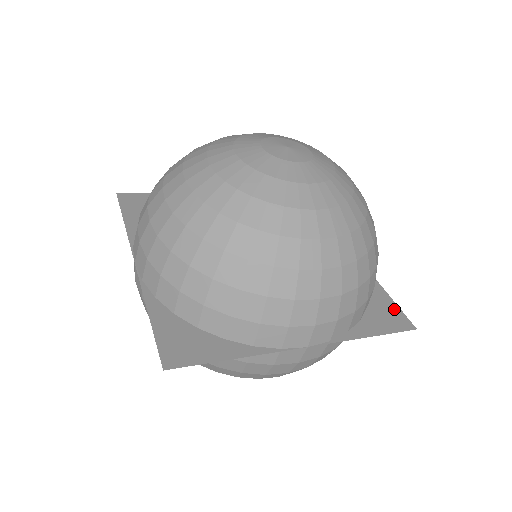
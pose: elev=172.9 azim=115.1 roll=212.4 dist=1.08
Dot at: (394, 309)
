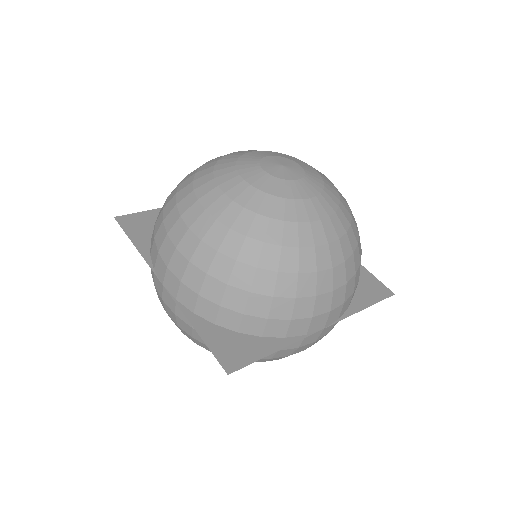
Dot at: (374, 281)
